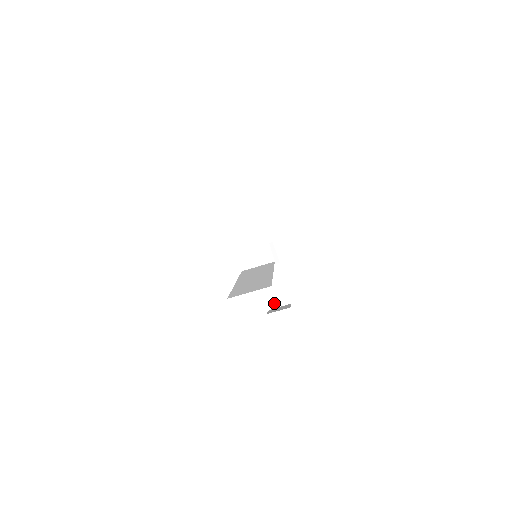
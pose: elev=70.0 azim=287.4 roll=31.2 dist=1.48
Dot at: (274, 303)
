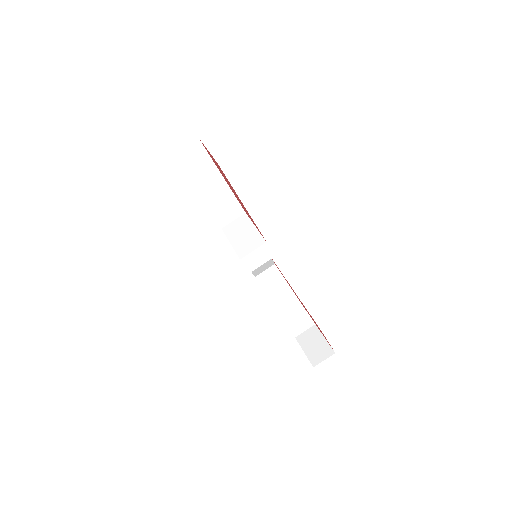
Dot at: (317, 359)
